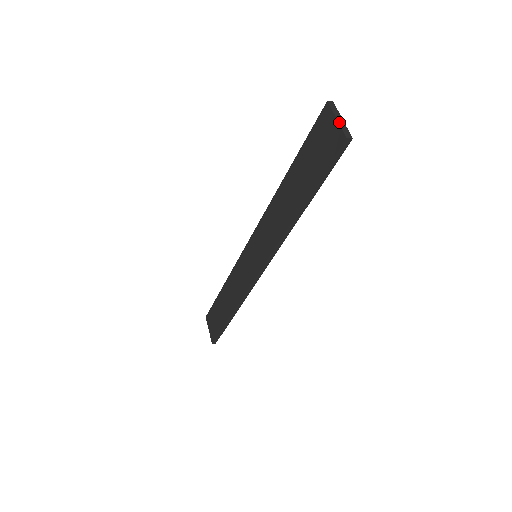
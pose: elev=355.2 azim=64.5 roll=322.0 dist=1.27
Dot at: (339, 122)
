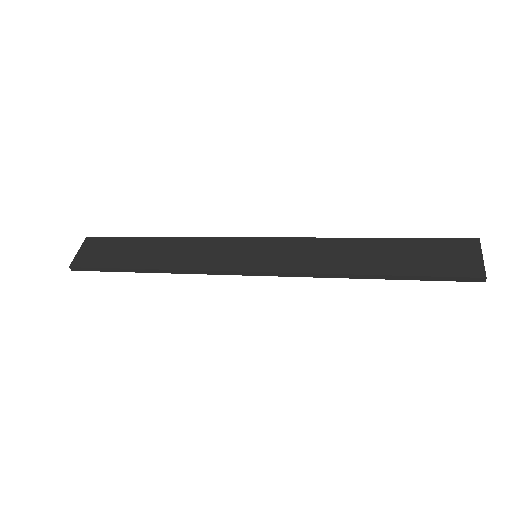
Dot at: occluded
